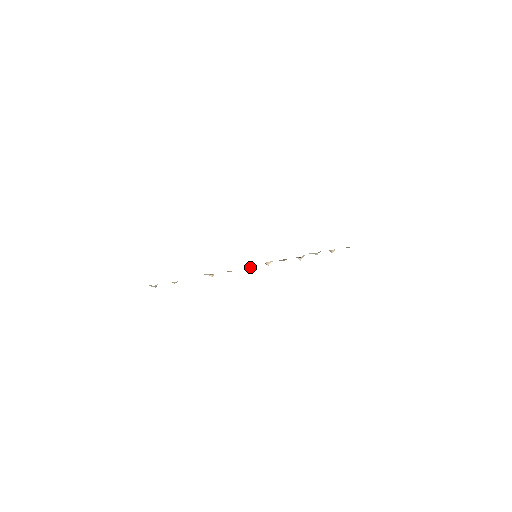
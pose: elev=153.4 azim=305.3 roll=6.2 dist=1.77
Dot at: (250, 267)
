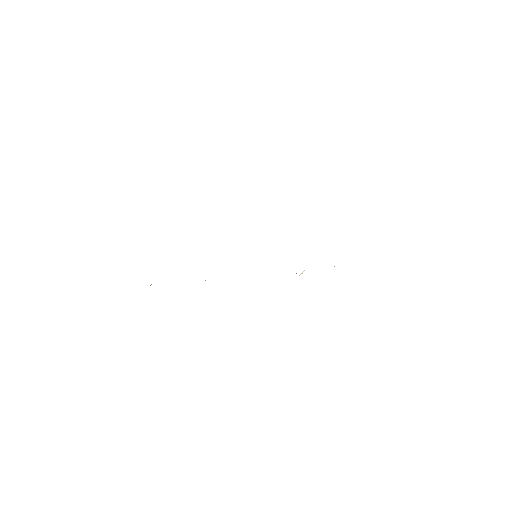
Dot at: occluded
